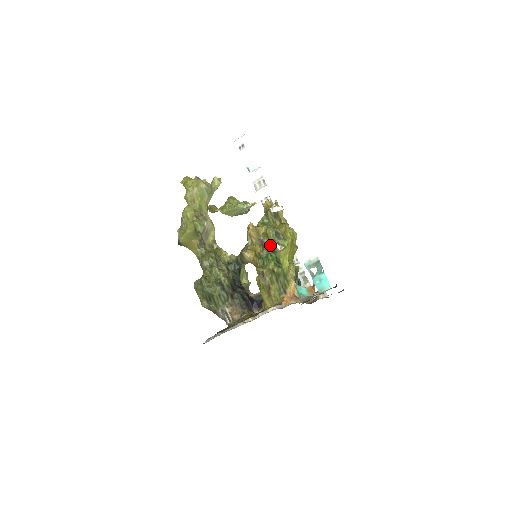
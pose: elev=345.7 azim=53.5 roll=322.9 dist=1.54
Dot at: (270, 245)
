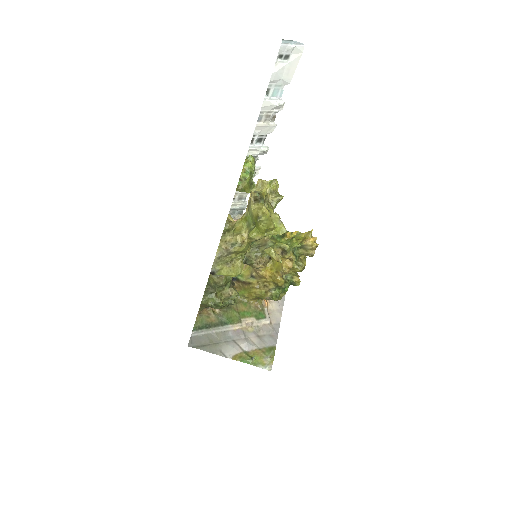
Dot at: (289, 274)
